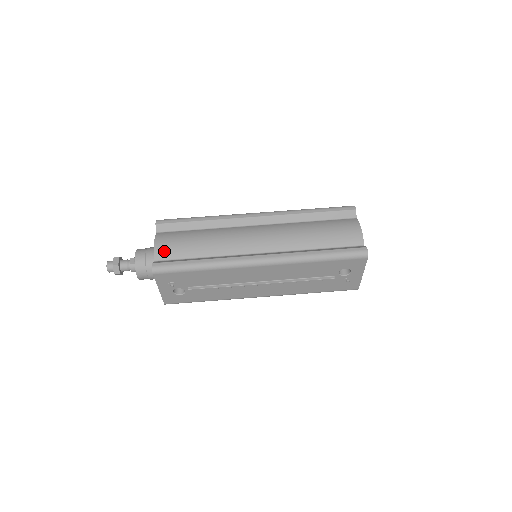
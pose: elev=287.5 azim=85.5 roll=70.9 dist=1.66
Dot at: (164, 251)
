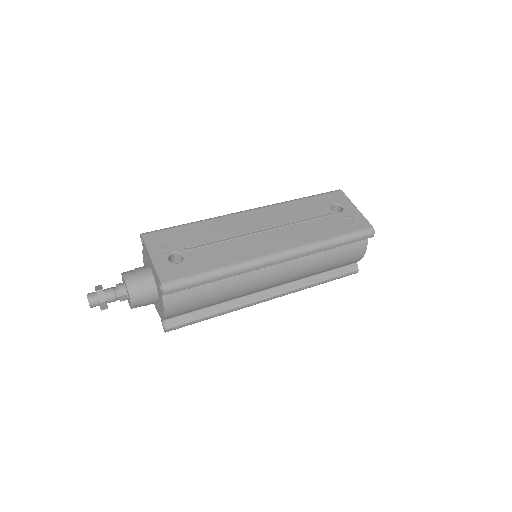
Dot at: occluded
